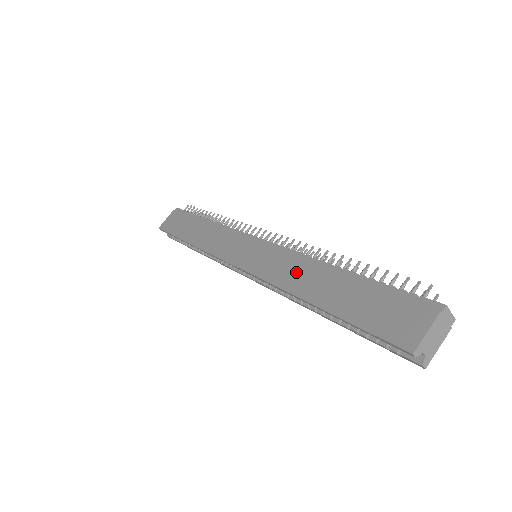
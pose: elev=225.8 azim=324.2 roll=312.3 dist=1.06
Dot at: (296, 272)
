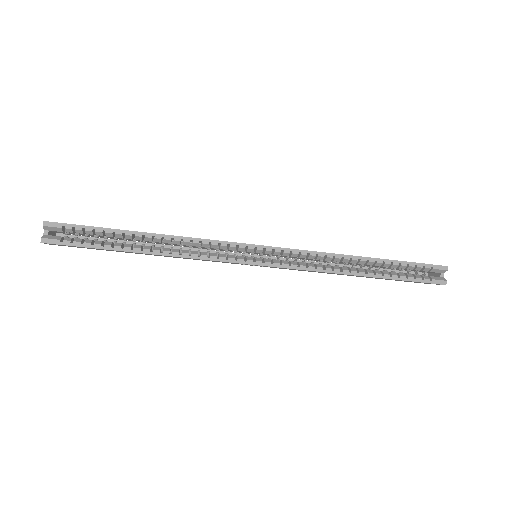
Dot at: occluded
